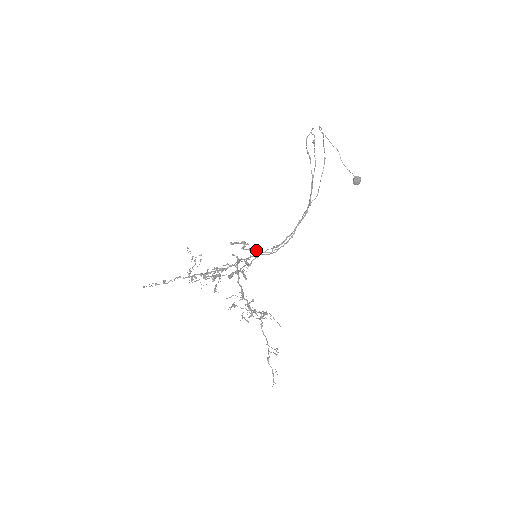
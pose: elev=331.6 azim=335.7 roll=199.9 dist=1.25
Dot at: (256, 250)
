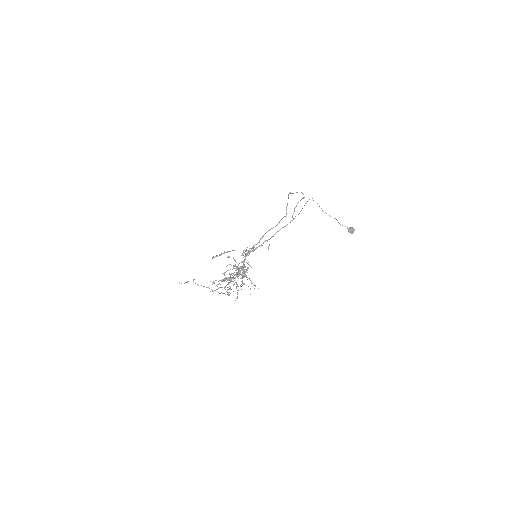
Dot at: (253, 247)
